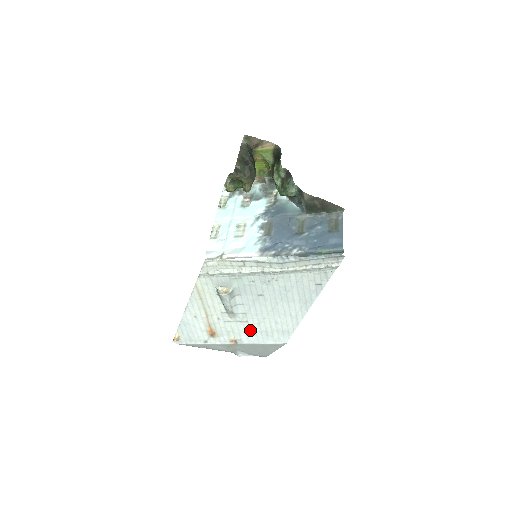
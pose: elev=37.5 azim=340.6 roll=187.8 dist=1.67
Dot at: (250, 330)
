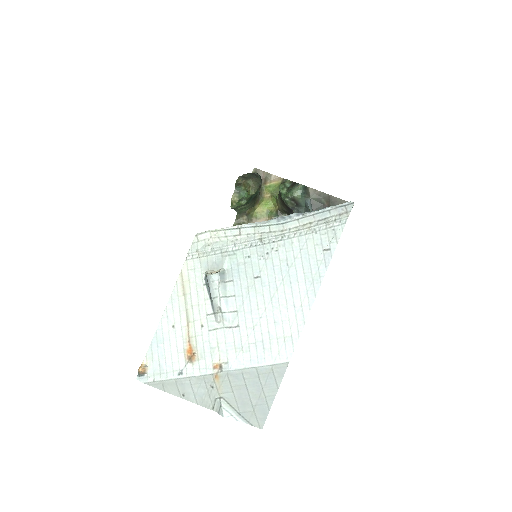
Dot at: (241, 342)
